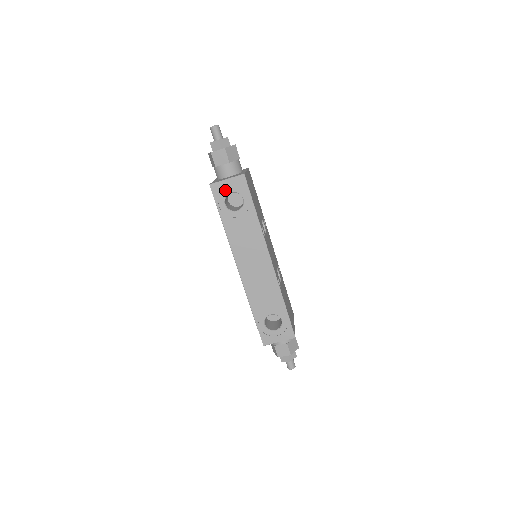
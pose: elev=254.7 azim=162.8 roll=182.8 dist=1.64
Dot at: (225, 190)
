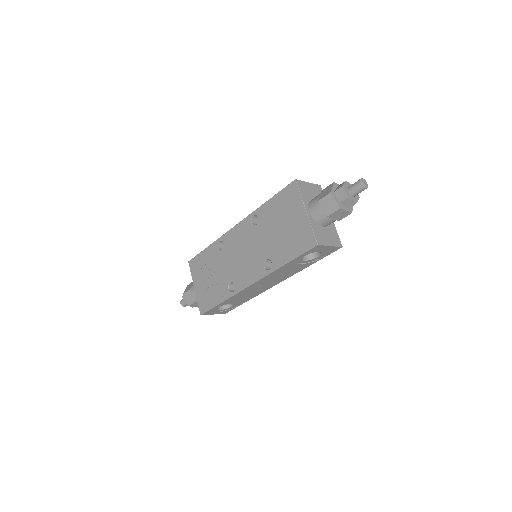
Dot at: (319, 250)
